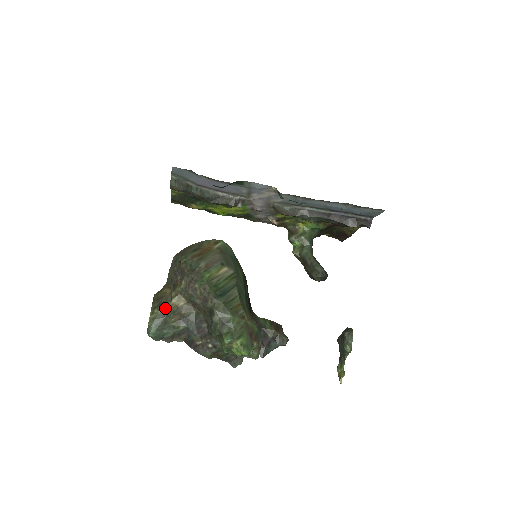
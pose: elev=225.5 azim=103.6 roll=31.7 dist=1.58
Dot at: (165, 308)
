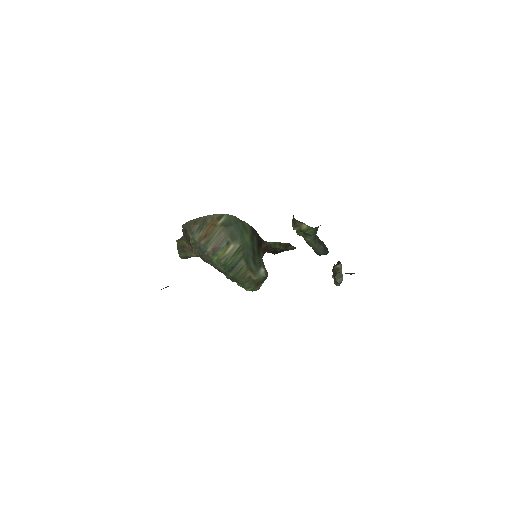
Dot at: occluded
